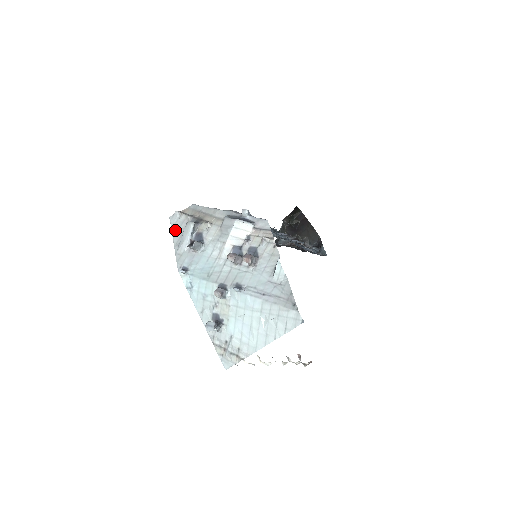
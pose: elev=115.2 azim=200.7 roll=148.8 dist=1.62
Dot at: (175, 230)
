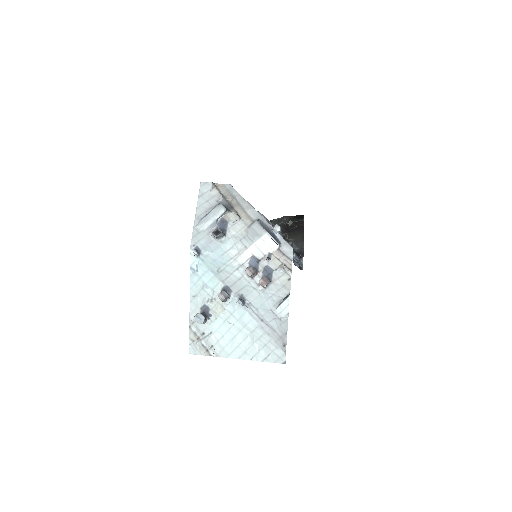
Dot at: (202, 201)
